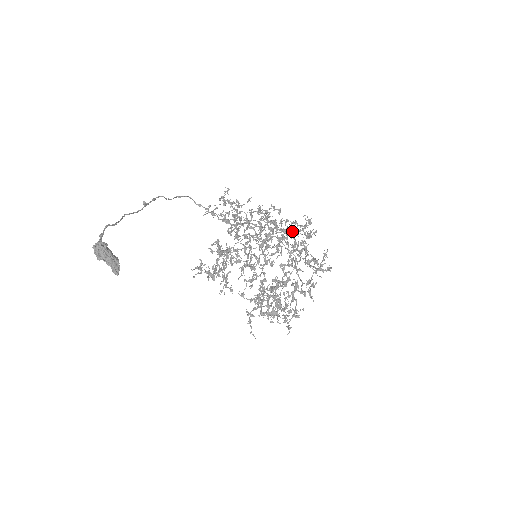
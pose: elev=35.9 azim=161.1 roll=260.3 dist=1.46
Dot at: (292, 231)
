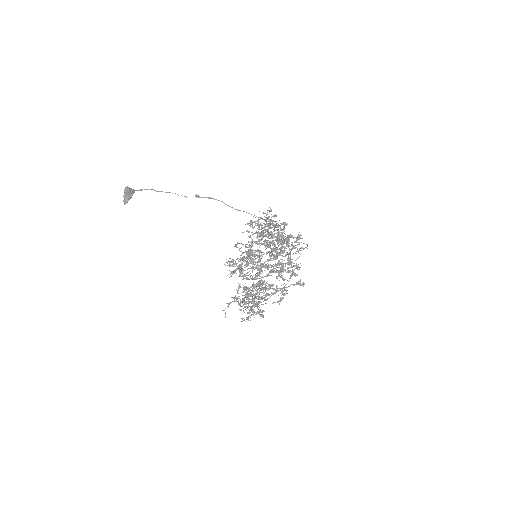
Dot at: (298, 250)
